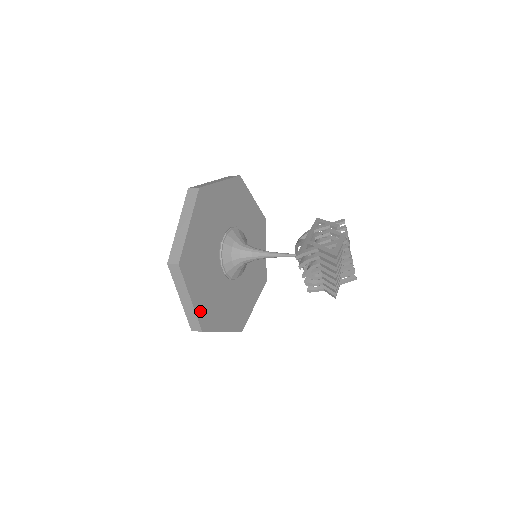
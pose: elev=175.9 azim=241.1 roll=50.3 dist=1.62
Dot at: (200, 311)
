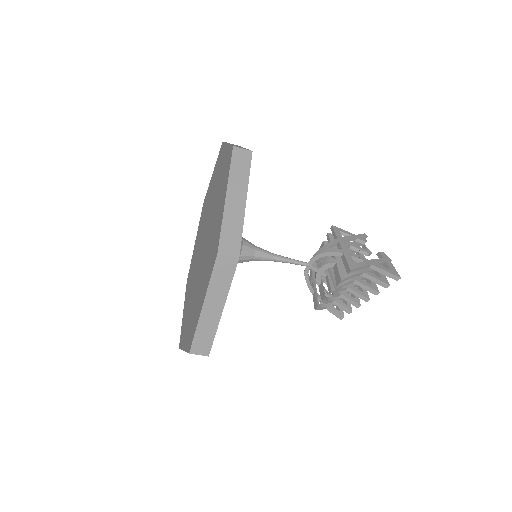
Dot at: occluded
